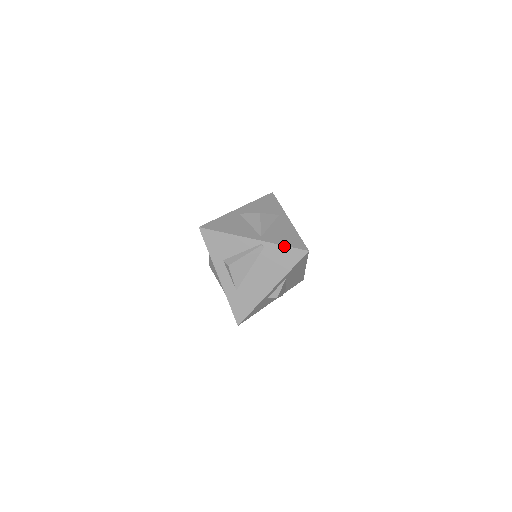
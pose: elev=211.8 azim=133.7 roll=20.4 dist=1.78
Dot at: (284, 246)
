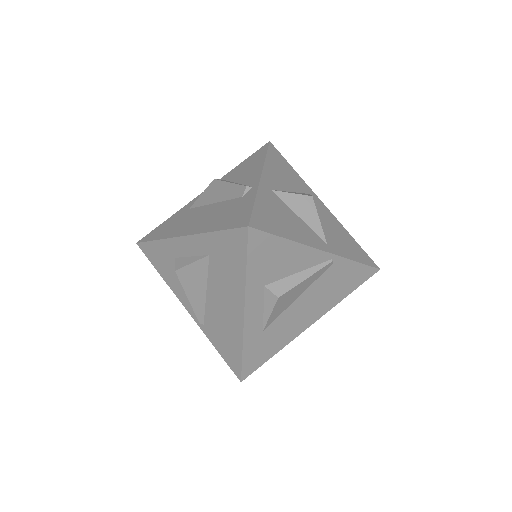
Dot at: (357, 262)
